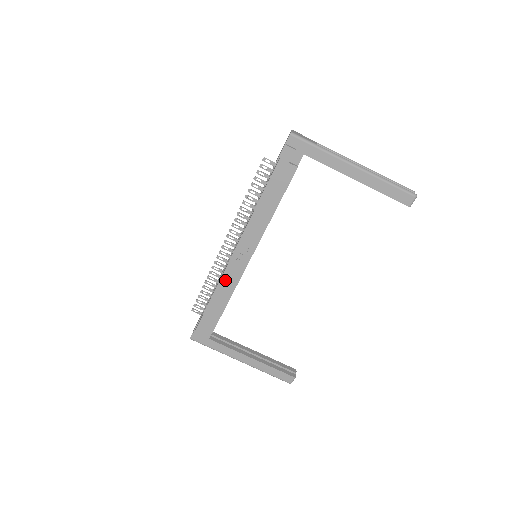
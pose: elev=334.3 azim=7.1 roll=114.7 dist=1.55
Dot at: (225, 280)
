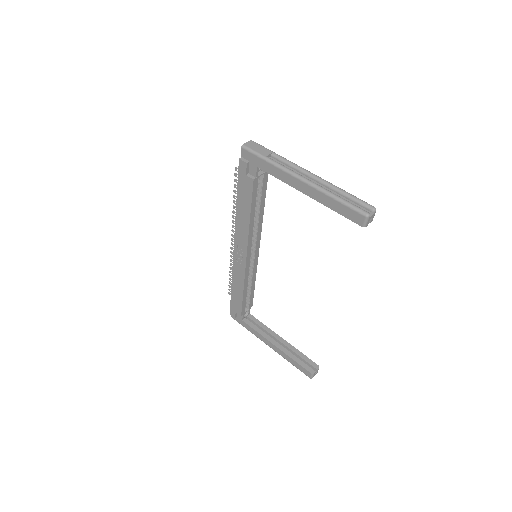
Dot at: (235, 274)
